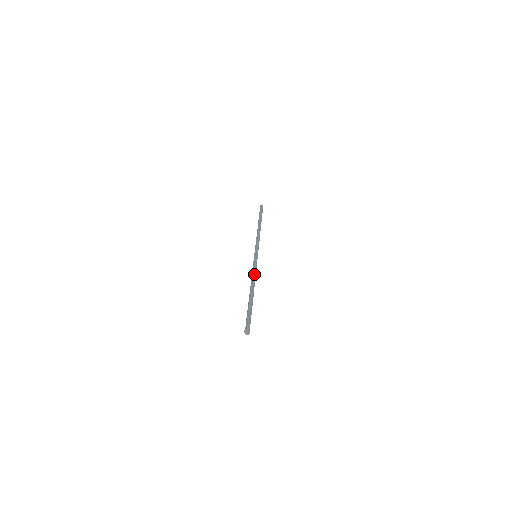
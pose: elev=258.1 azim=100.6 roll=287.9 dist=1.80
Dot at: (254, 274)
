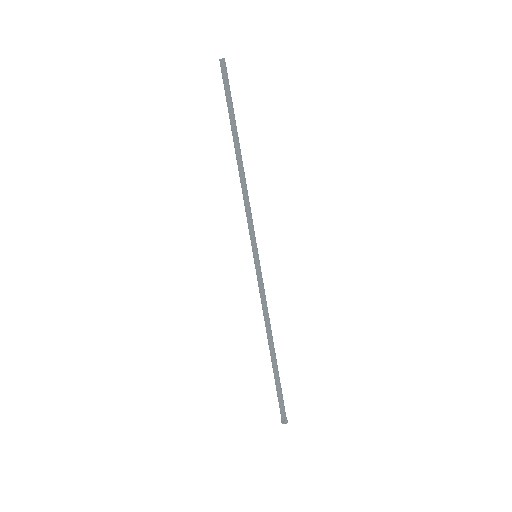
Dot at: (265, 311)
